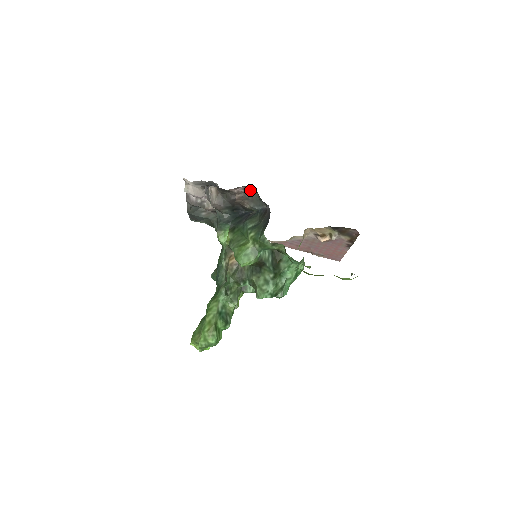
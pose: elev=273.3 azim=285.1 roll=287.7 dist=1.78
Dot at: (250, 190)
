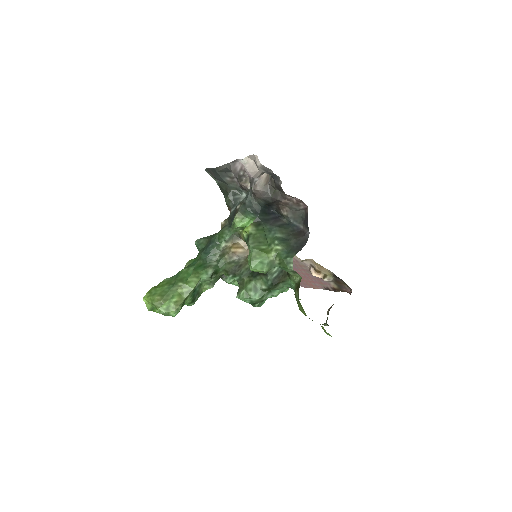
Dot at: (301, 205)
